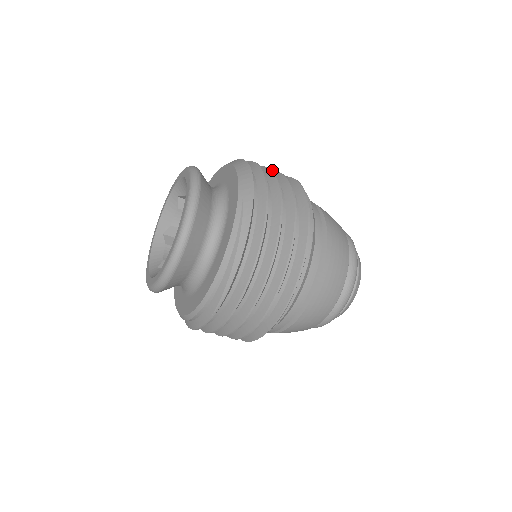
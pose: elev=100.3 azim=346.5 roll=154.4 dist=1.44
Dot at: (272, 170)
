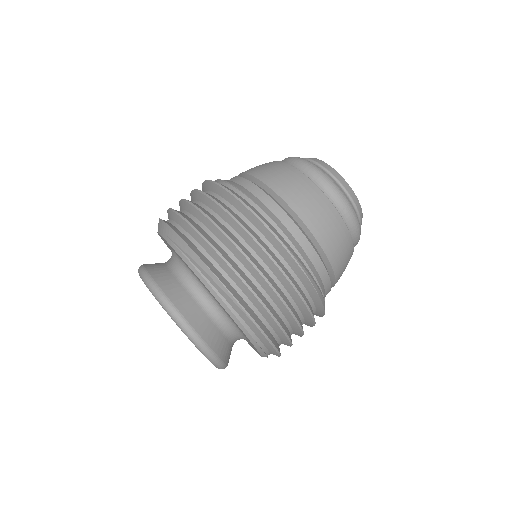
Dot at: (179, 201)
